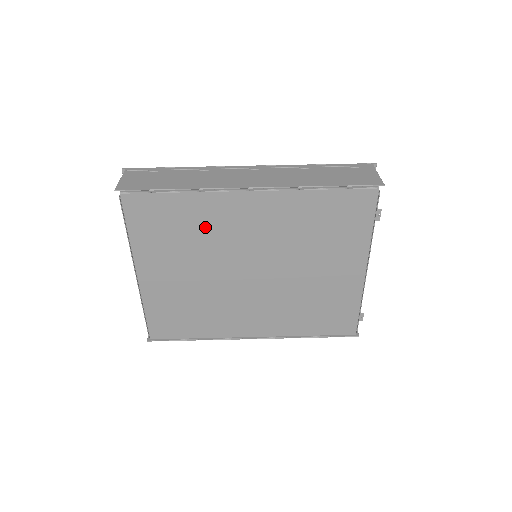
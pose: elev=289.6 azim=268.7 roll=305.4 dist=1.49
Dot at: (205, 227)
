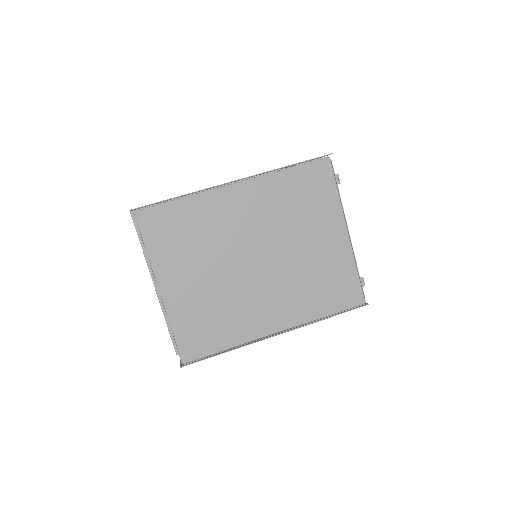
Dot at: (208, 225)
